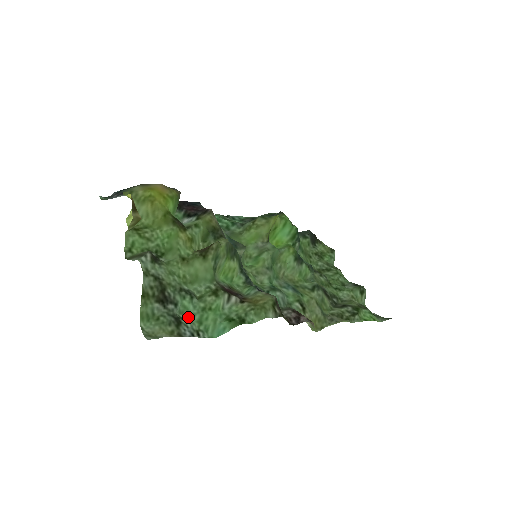
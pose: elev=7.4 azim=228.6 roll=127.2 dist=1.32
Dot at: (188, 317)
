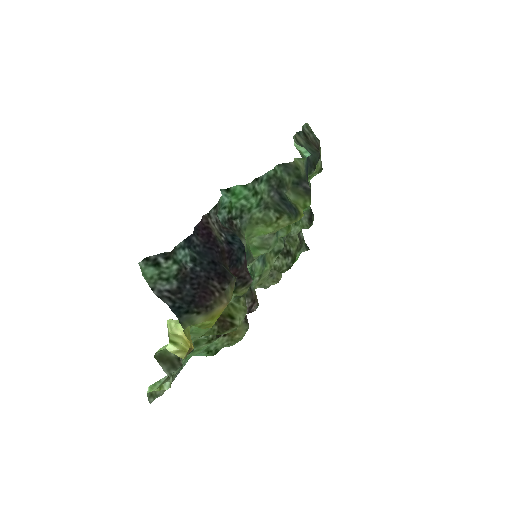
Dot at: occluded
